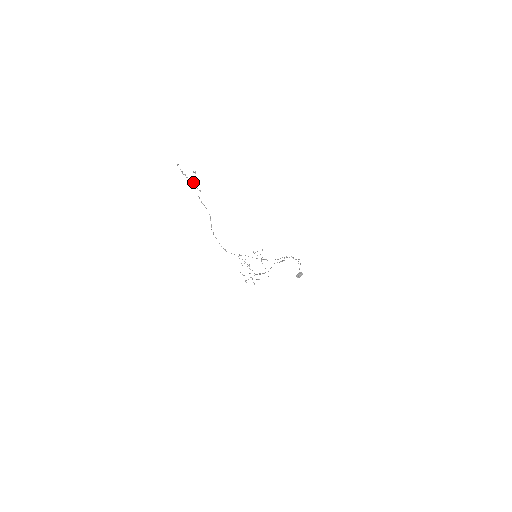
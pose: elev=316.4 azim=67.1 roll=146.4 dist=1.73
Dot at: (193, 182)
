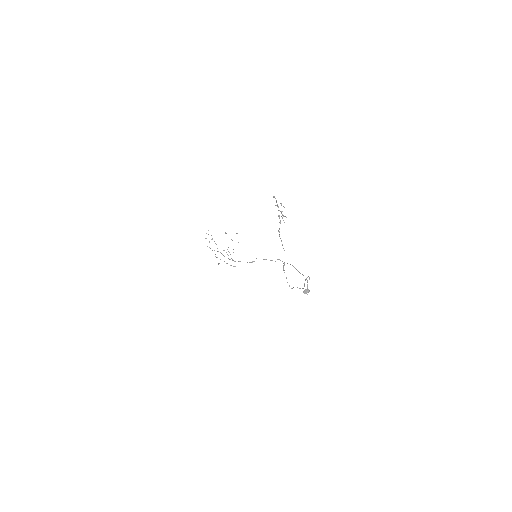
Dot at: occluded
